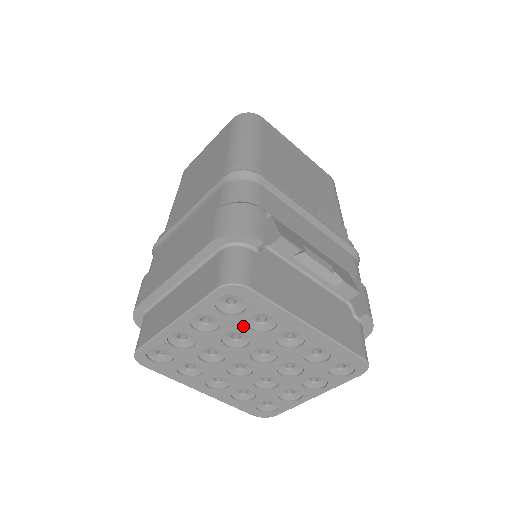
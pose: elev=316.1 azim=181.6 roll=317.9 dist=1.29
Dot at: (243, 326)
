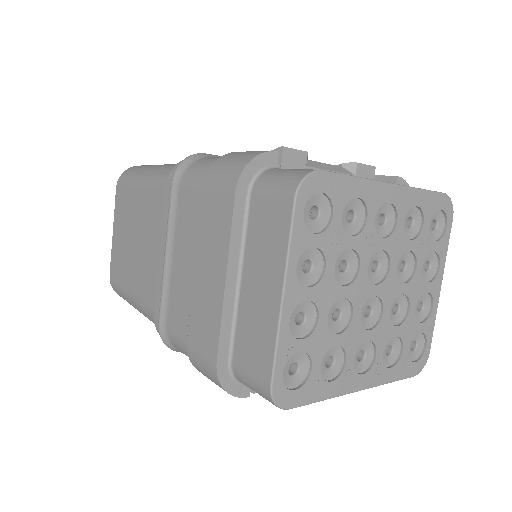
Dot at: (343, 237)
